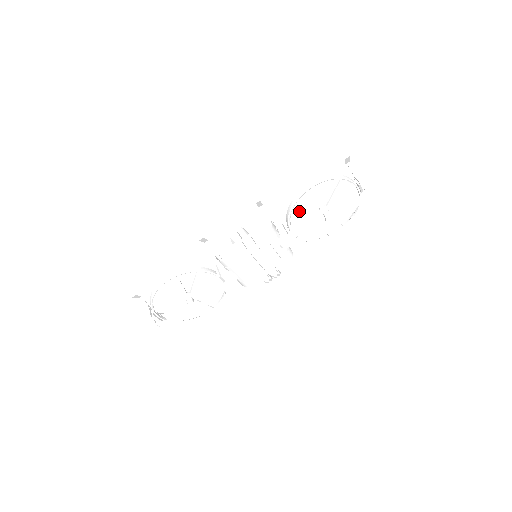
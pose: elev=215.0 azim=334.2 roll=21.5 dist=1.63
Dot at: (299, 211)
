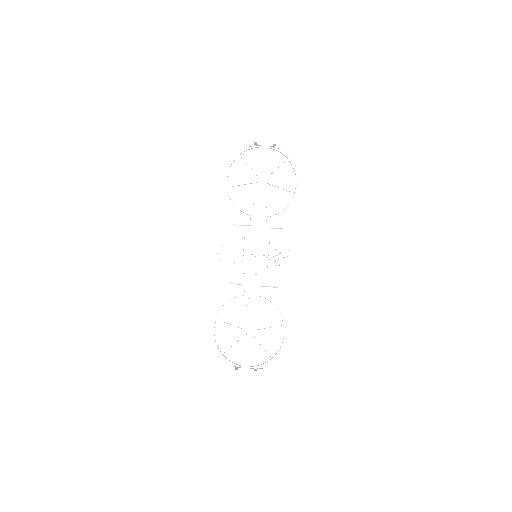
Dot at: (243, 200)
